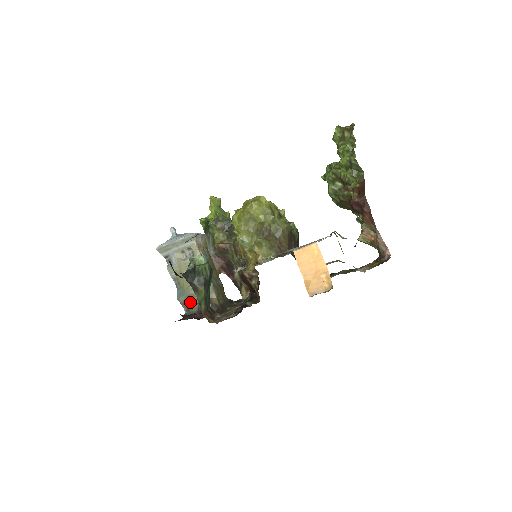
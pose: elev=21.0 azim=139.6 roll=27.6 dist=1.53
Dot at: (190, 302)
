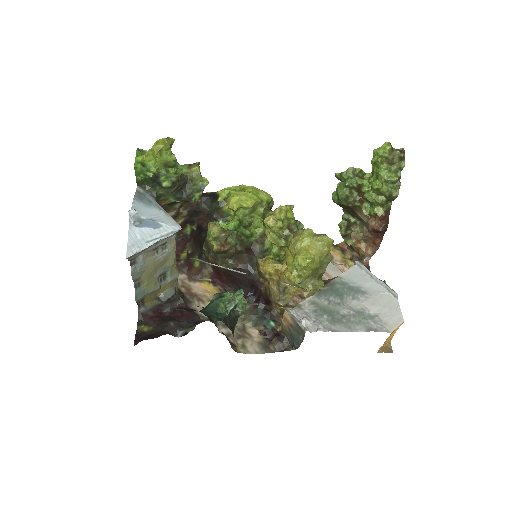
Dot at: (149, 298)
